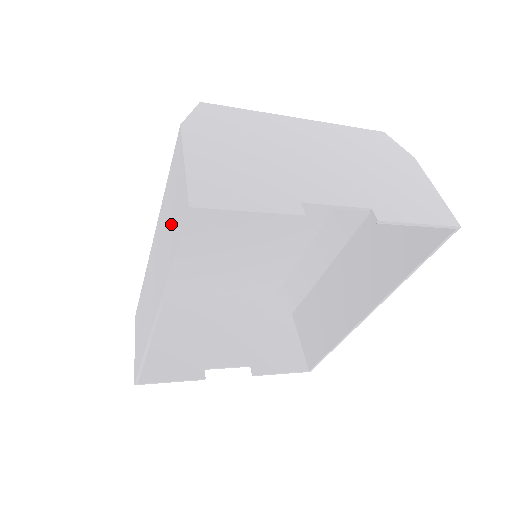
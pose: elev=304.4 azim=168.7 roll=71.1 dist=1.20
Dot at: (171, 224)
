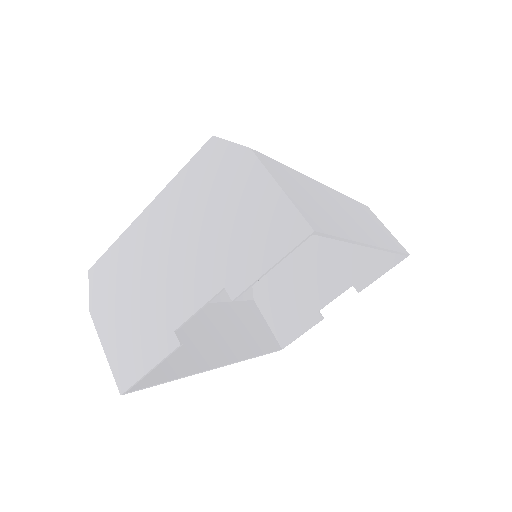
Dot at: occluded
